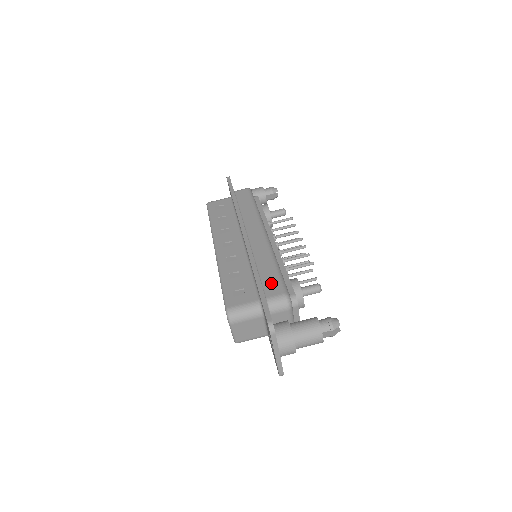
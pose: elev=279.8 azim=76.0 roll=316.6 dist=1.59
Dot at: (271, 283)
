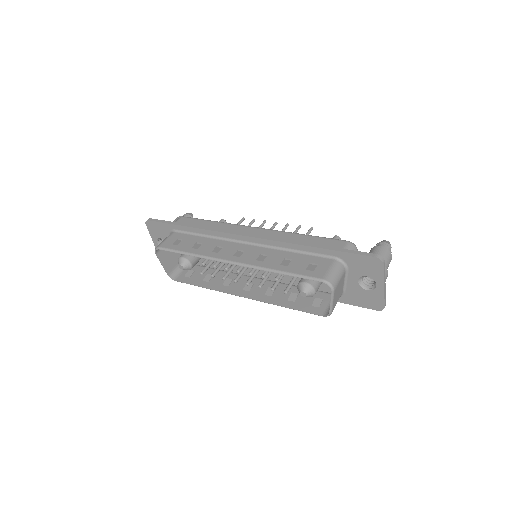
Dot at: (327, 244)
